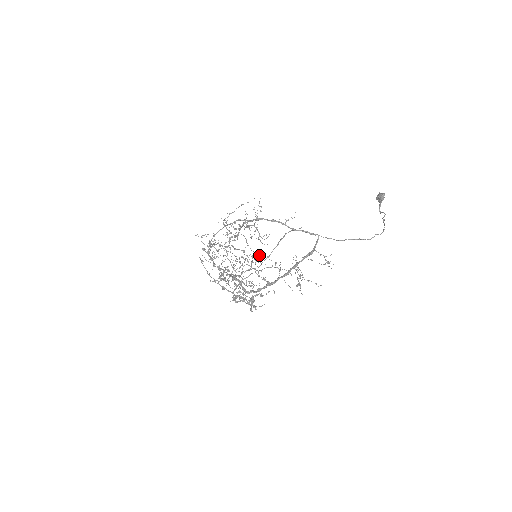
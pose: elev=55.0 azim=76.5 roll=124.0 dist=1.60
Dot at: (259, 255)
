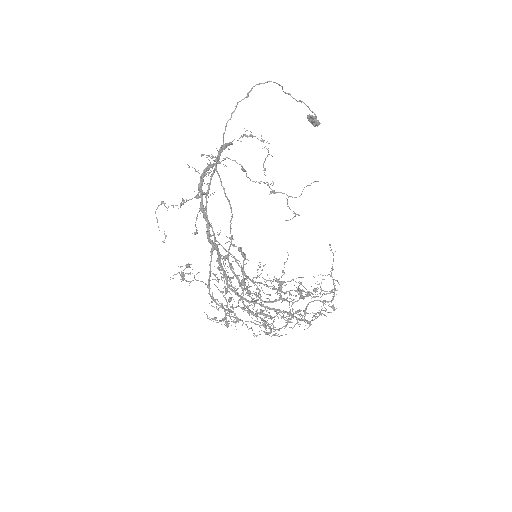
Dot at: (283, 271)
